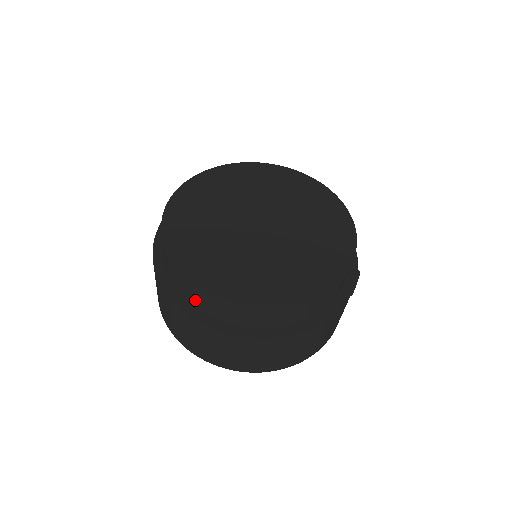
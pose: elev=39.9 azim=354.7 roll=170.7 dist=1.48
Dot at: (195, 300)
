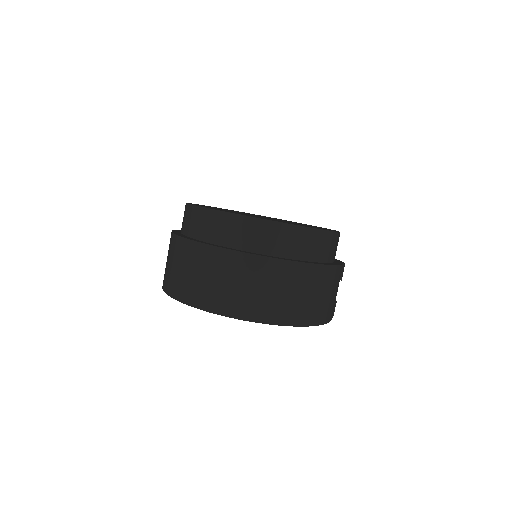
Dot at: (216, 234)
